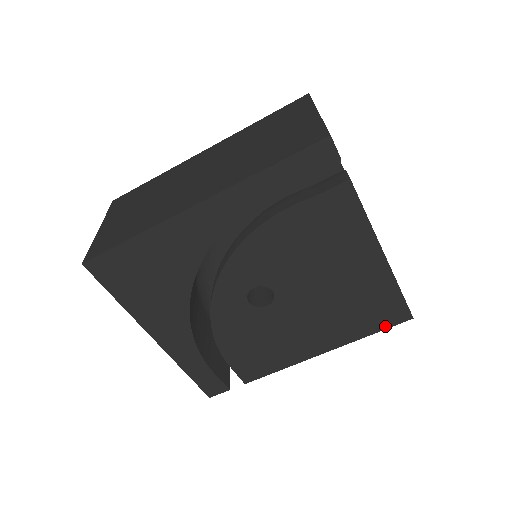
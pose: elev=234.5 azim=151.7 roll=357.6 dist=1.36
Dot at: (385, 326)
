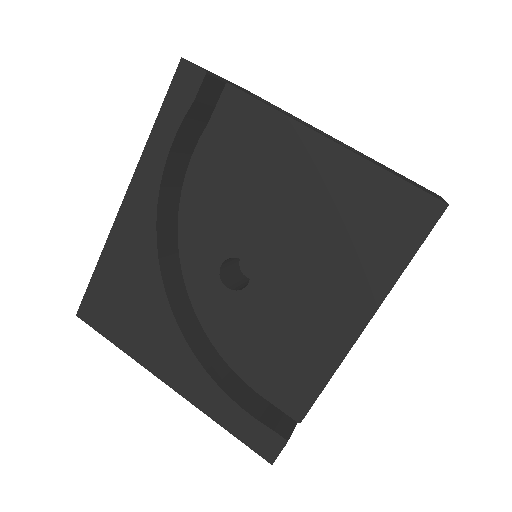
Dot at: (417, 239)
